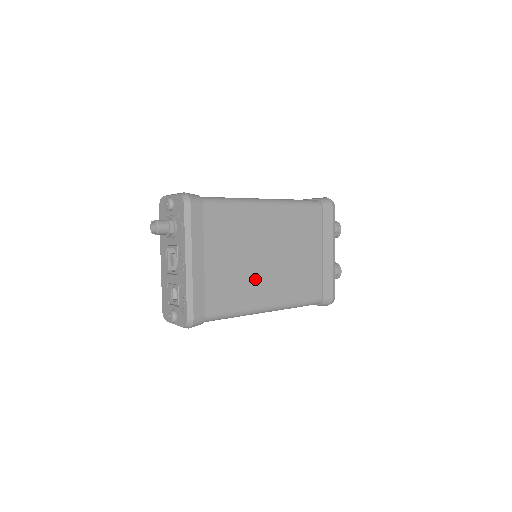
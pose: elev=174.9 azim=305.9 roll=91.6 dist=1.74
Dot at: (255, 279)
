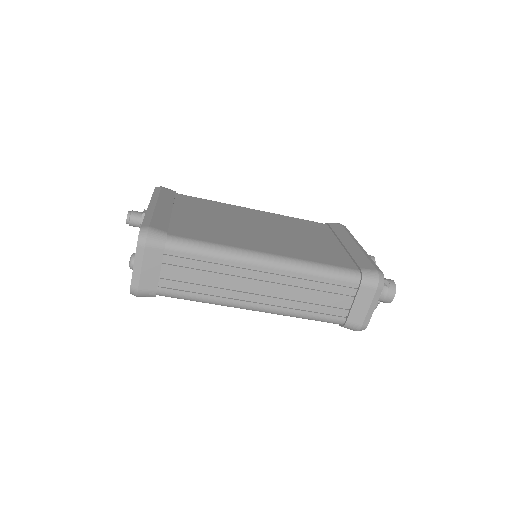
Dot at: (243, 235)
